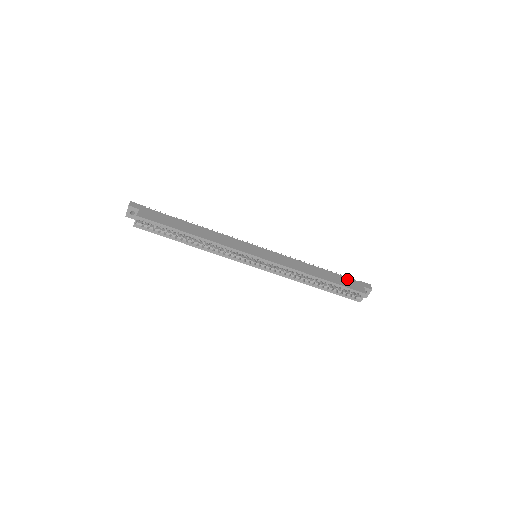
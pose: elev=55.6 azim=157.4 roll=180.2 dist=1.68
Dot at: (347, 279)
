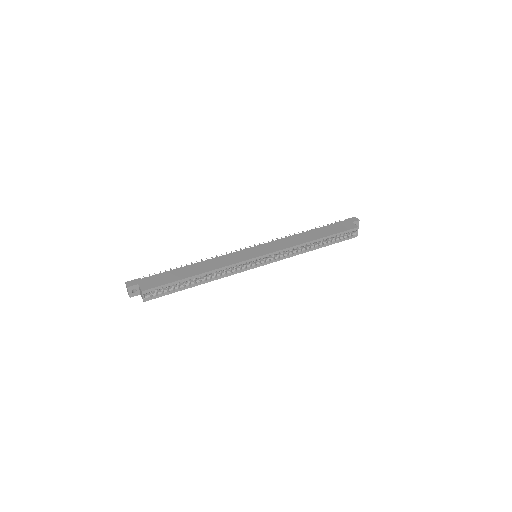
Dot at: (336, 225)
